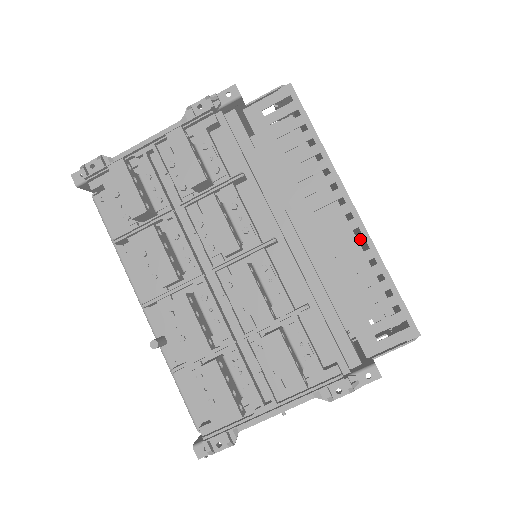
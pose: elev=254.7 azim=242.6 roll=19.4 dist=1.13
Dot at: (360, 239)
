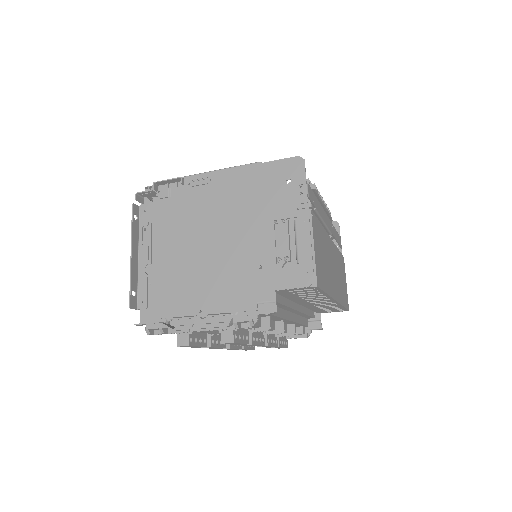
Dot at: (334, 304)
